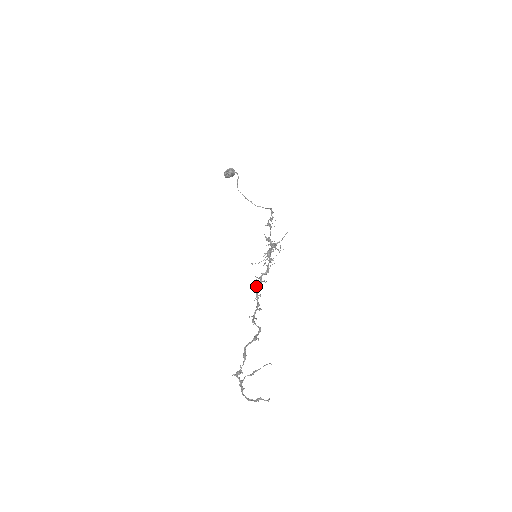
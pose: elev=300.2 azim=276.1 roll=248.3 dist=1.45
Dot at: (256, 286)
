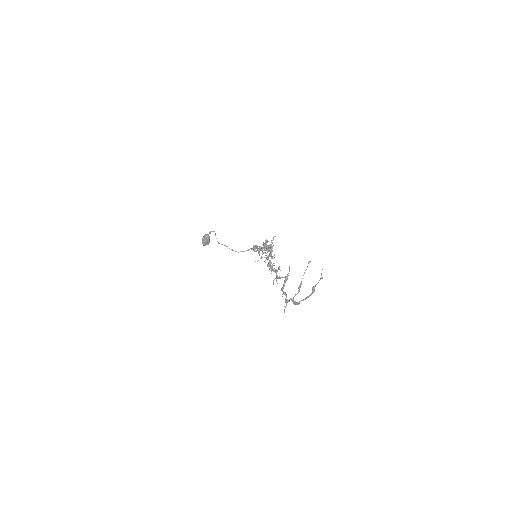
Dot at: (267, 266)
